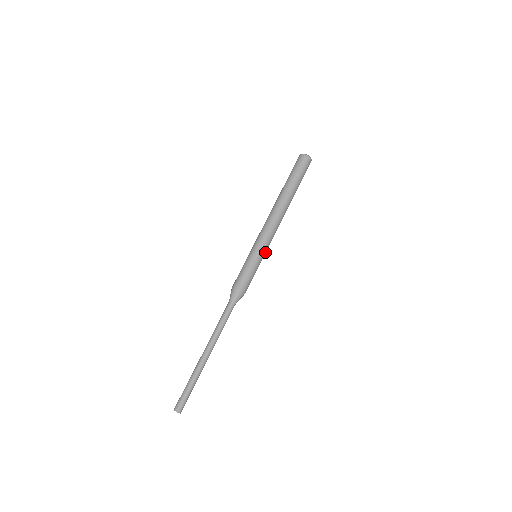
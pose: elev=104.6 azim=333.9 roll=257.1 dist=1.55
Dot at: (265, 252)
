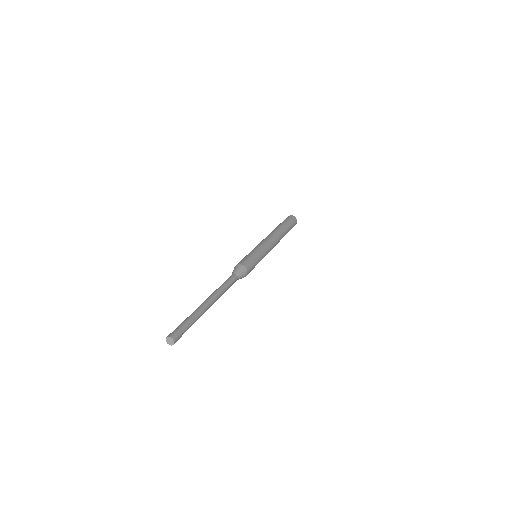
Dot at: (262, 250)
